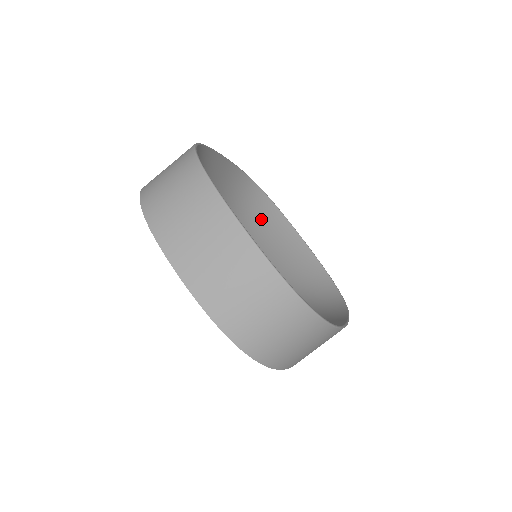
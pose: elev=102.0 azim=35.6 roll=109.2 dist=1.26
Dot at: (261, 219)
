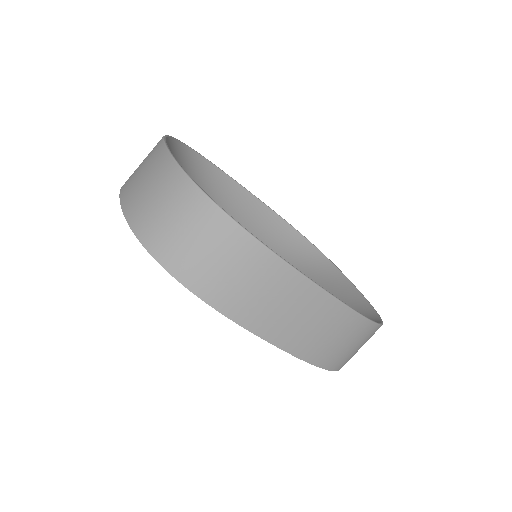
Dot at: (306, 266)
